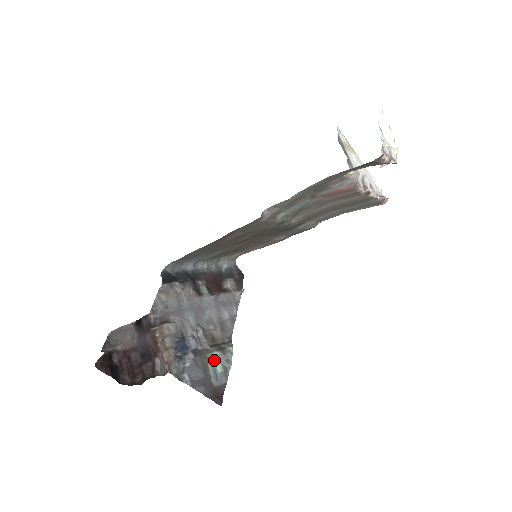
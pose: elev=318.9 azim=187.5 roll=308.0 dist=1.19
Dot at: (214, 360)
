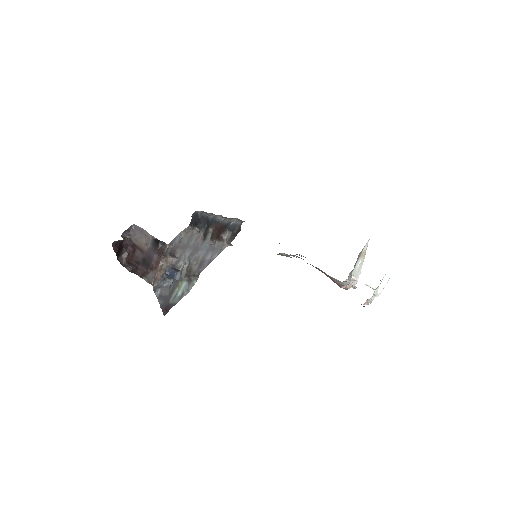
Dot at: (181, 287)
